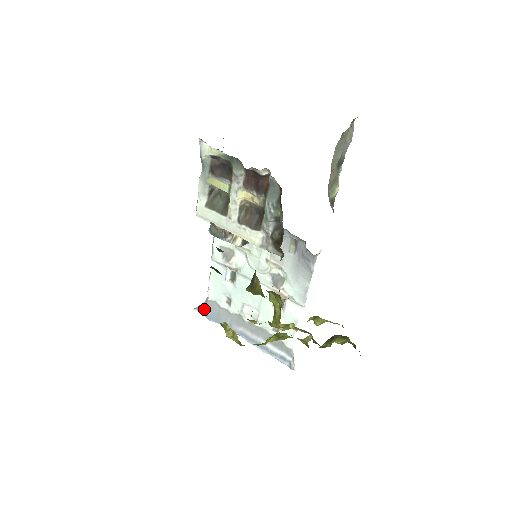
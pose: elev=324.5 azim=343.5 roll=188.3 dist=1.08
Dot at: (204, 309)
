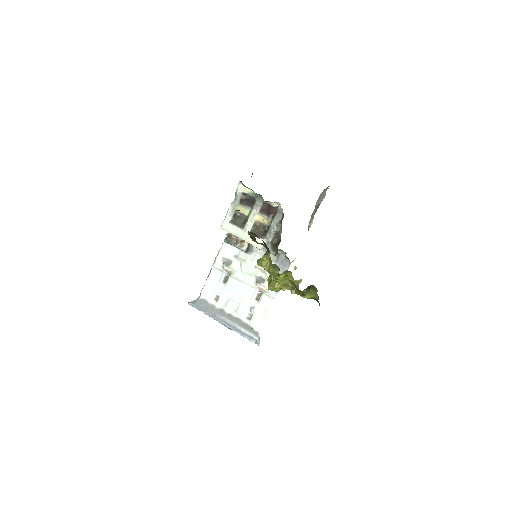
Dot at: (196, 303)
